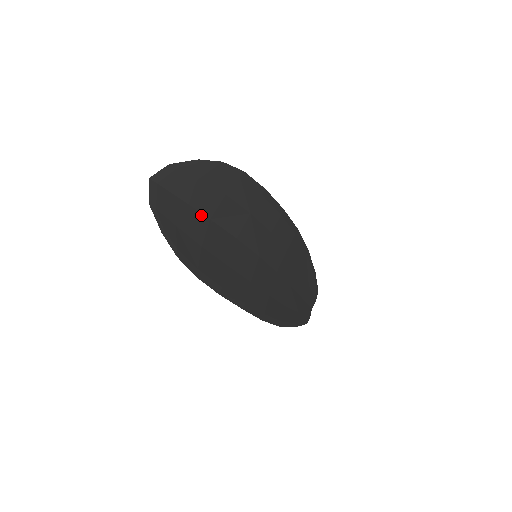
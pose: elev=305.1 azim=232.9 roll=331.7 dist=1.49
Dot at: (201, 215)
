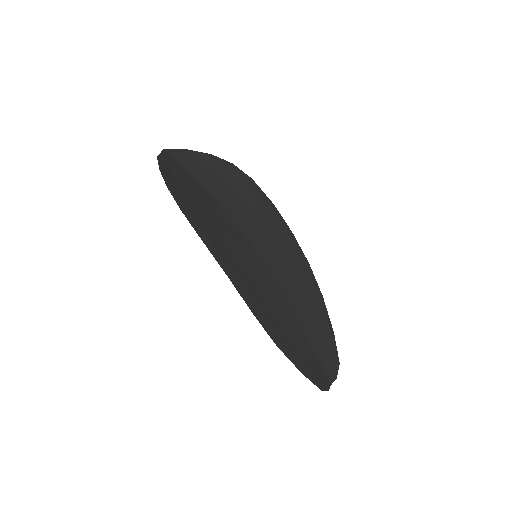
Dot at: (203, 189)
